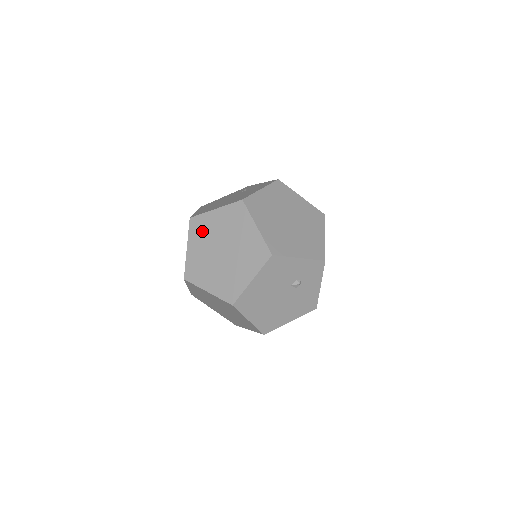
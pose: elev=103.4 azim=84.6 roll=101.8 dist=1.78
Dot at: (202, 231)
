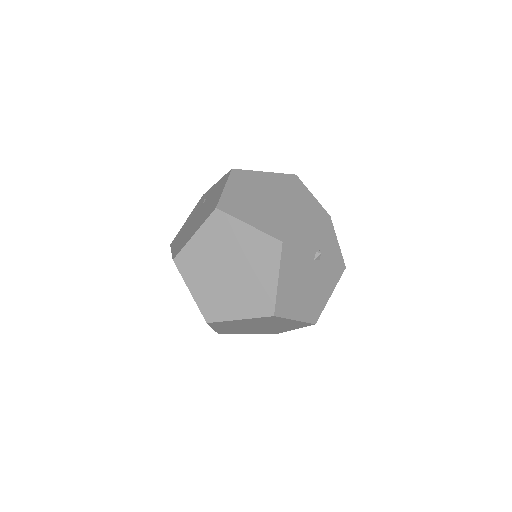
Dot at: (194, 265)
